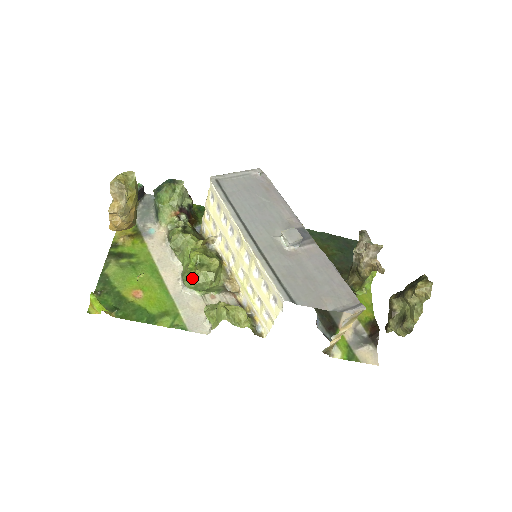
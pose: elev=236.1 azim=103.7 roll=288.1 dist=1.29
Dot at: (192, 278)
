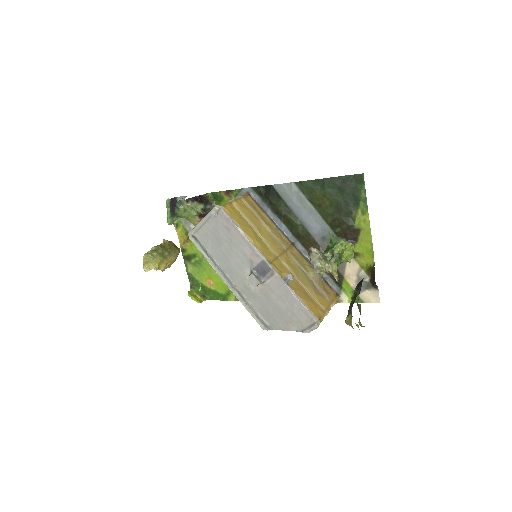
Dot at: occluded
